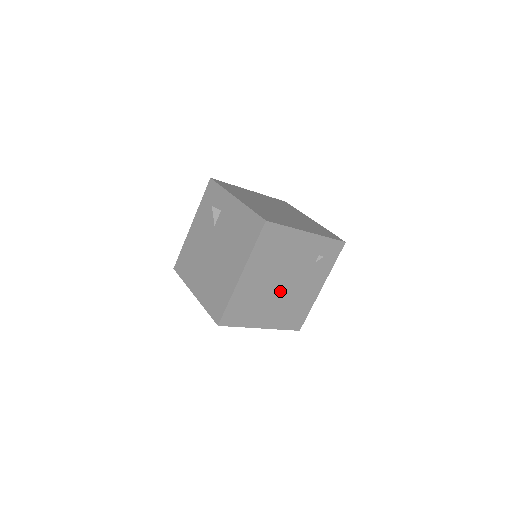
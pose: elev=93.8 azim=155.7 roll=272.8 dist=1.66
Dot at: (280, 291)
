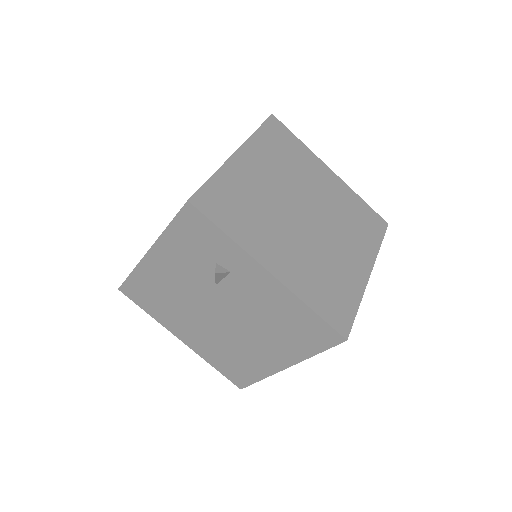
Dot at: occluded
